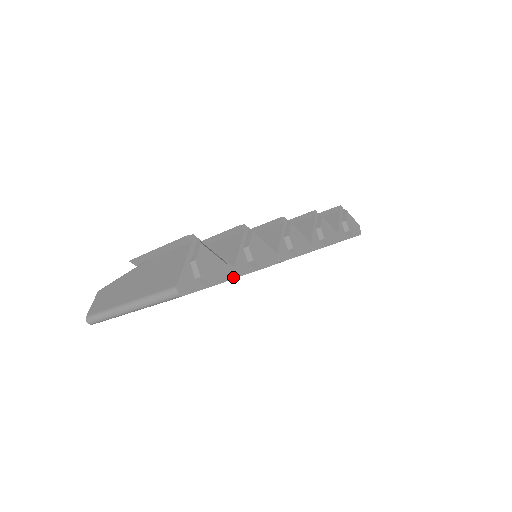
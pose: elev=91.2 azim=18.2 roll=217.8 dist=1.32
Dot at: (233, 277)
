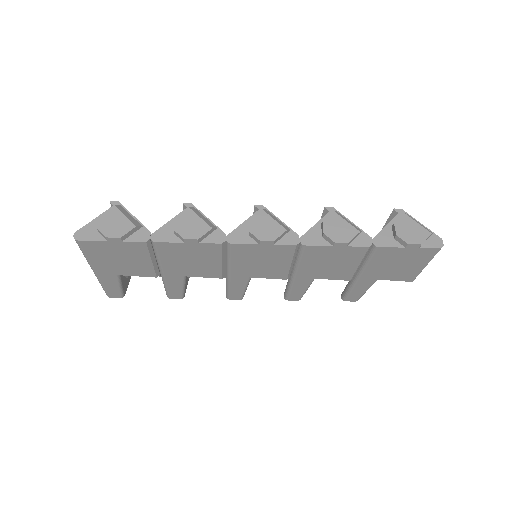
Dot at: (146, 241)
